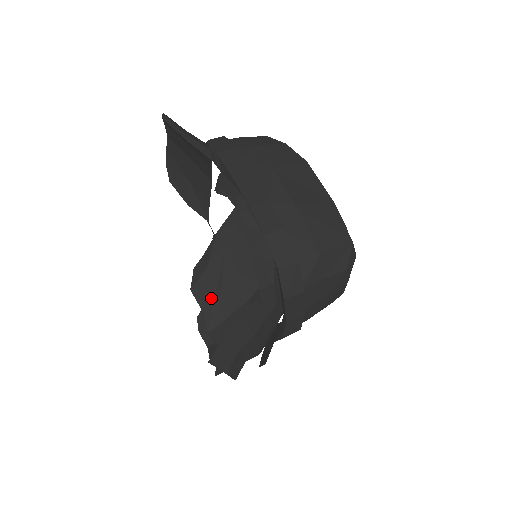
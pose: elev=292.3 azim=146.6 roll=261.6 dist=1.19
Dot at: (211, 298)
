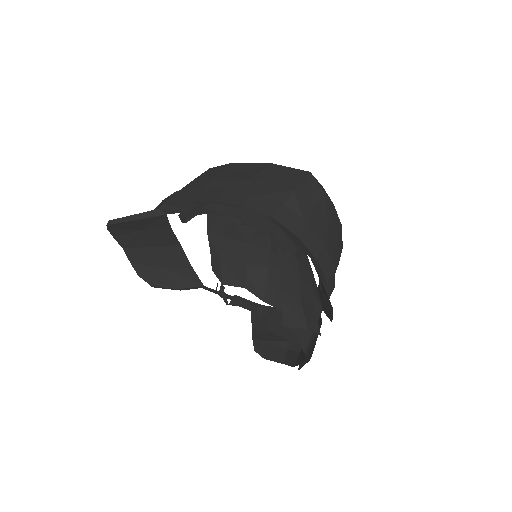
Dot at: (243, 275)
